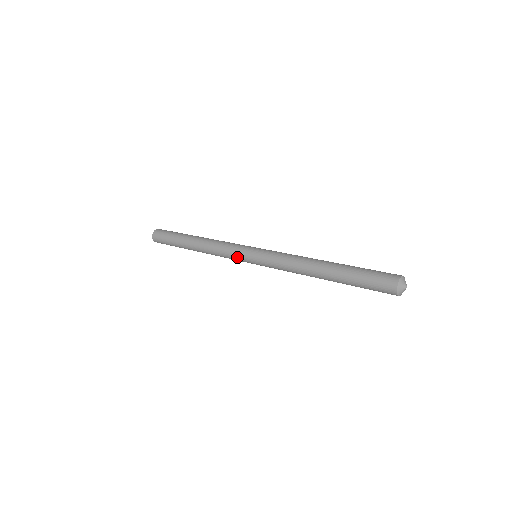
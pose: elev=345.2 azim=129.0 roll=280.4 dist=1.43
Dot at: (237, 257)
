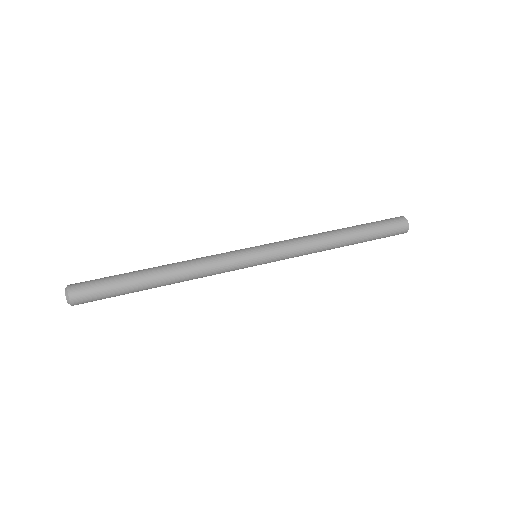
Dot at: (238, 263)
